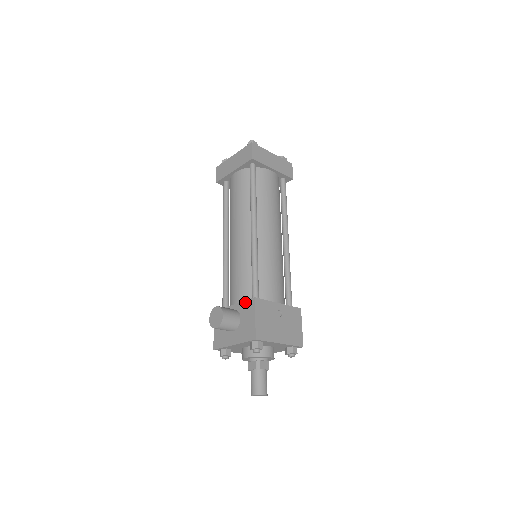
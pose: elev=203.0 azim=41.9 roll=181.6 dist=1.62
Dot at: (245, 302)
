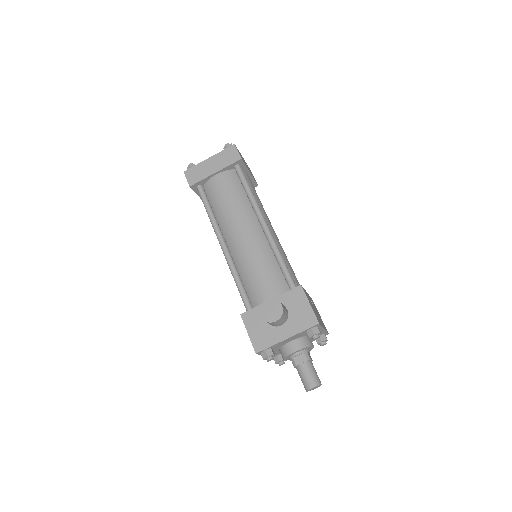
Dot at: (288, 292)
